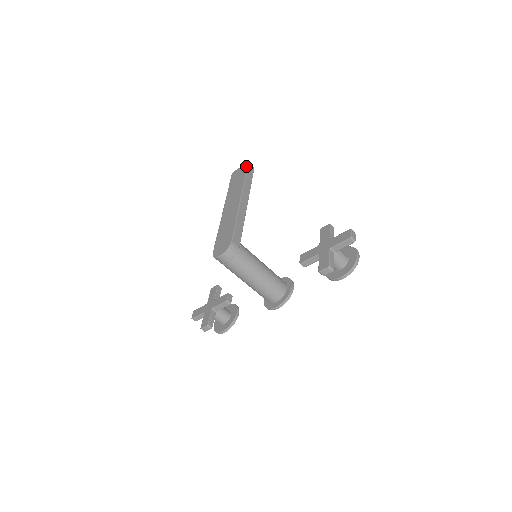
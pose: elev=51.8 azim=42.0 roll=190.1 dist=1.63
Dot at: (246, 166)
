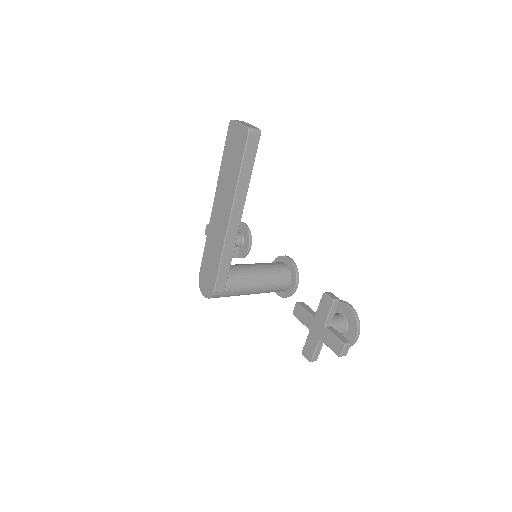
Dot at: (244, 141)
